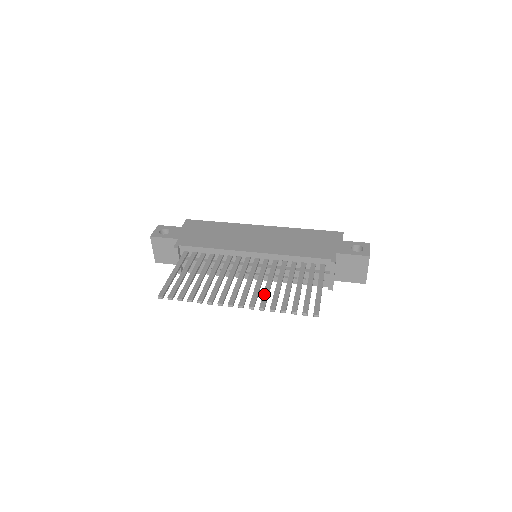
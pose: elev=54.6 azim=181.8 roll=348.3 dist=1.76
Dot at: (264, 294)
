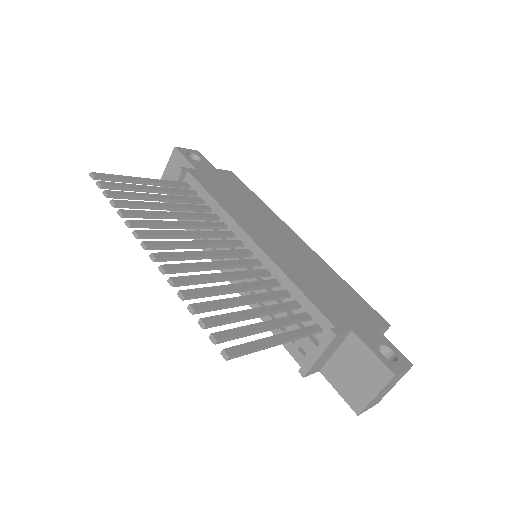
Dot at: (200, 275)
